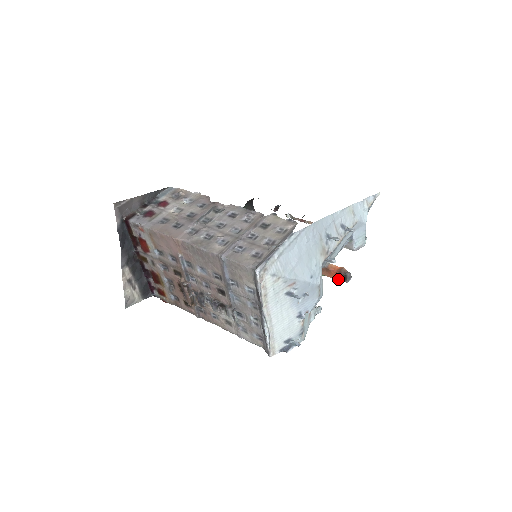
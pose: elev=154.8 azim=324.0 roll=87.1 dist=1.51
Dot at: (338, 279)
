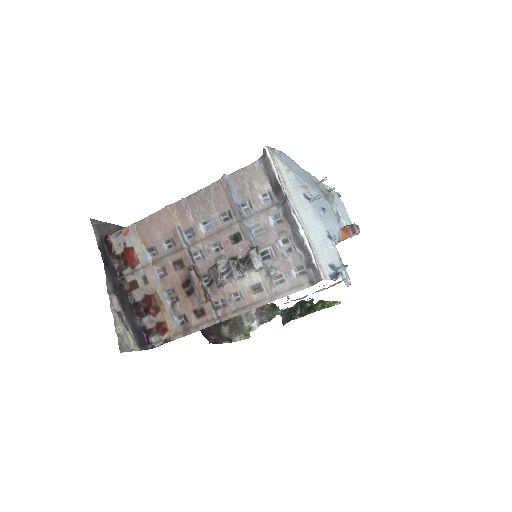
Dot at: (347, 236)
